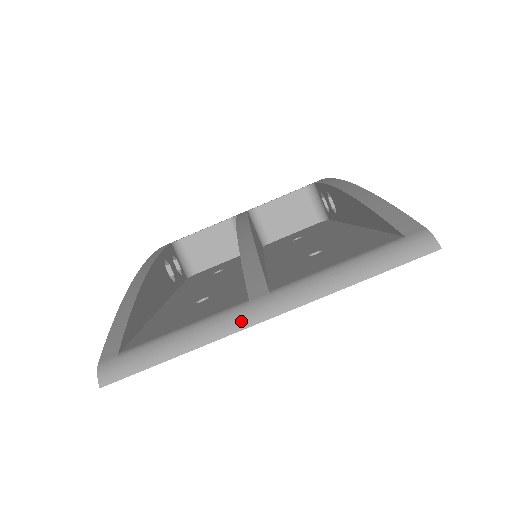
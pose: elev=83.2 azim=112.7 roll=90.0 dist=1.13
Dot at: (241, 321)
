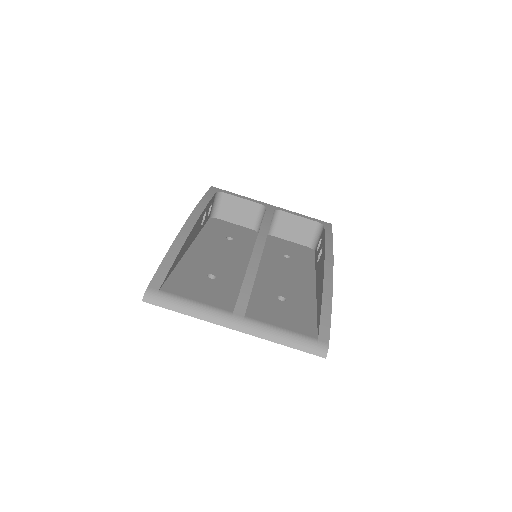
Dot at: (223, 321)
